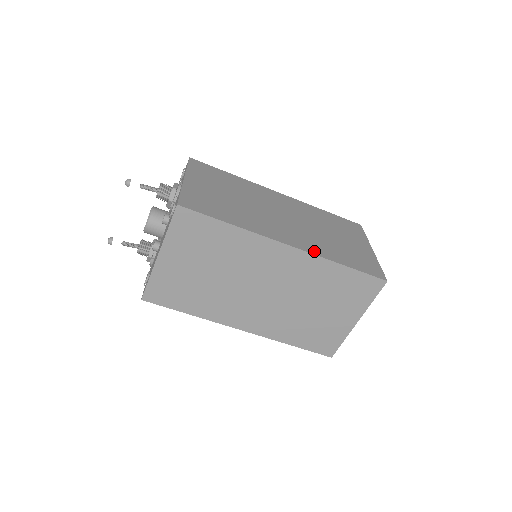
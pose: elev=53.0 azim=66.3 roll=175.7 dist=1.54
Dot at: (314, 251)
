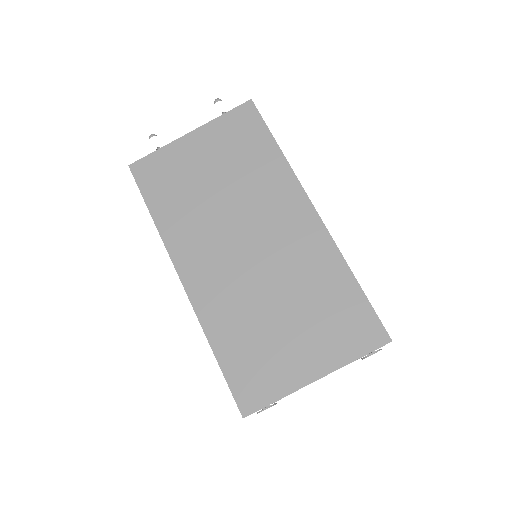
Dot at: occluded
